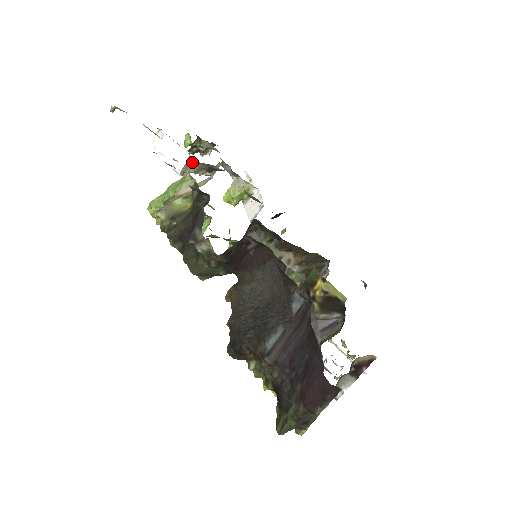
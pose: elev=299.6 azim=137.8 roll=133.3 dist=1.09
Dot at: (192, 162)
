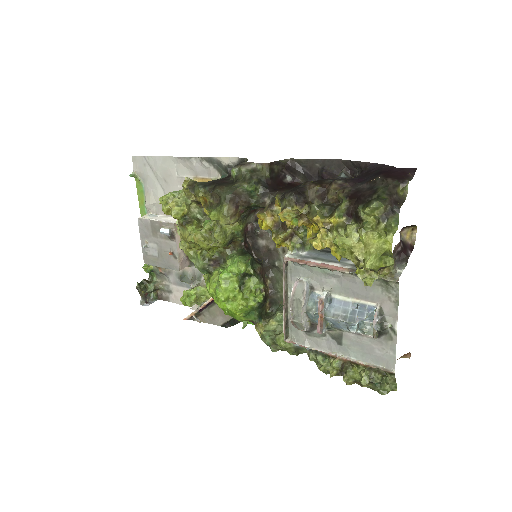
Dot at: occluded
